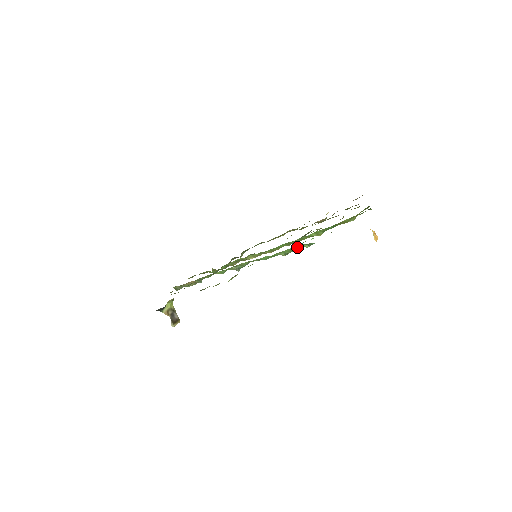
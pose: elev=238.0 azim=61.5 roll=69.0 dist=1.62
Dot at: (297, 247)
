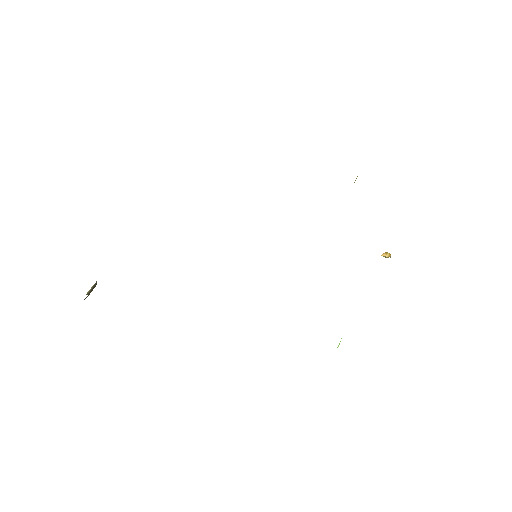
Dot at: occluded
